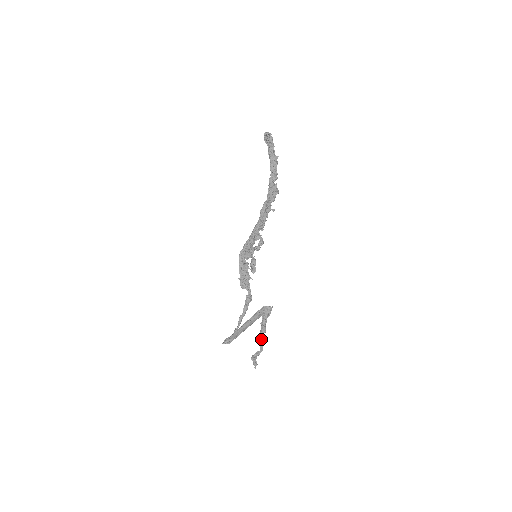
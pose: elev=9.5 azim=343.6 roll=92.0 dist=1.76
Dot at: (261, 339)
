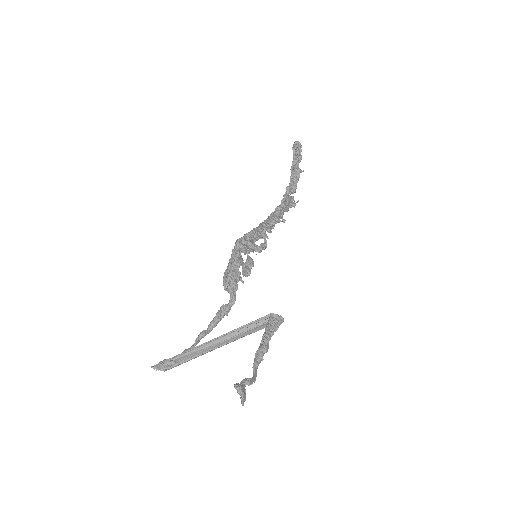
Dot at: (259, 360)
